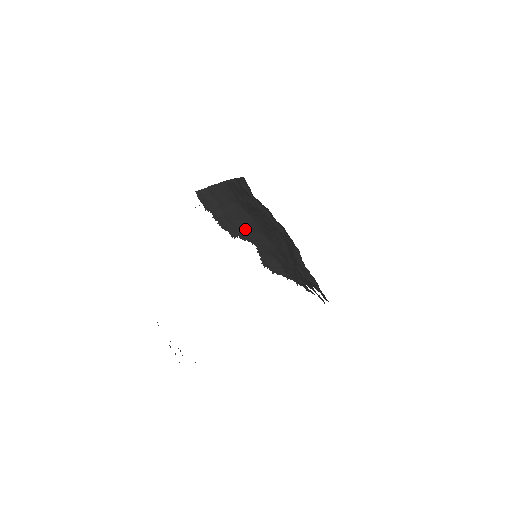
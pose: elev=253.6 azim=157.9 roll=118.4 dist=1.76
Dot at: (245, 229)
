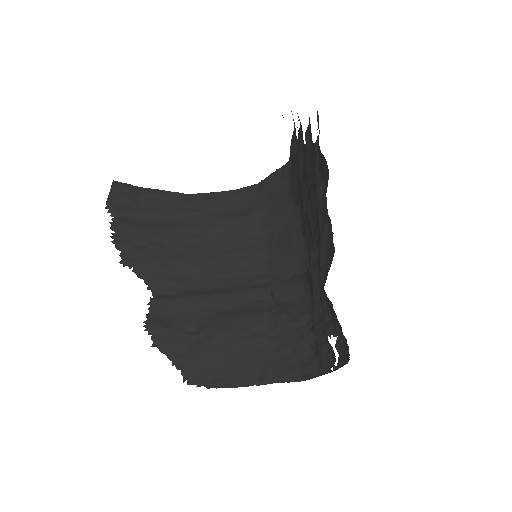
Dot at: (164, 260)
